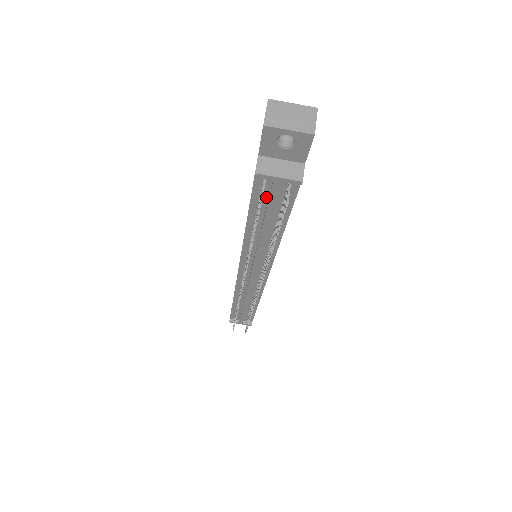
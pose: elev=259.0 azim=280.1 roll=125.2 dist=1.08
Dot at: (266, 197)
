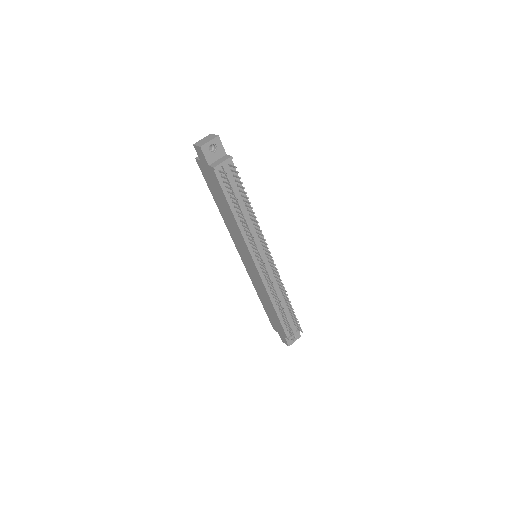
Dot at: (227, 184)
